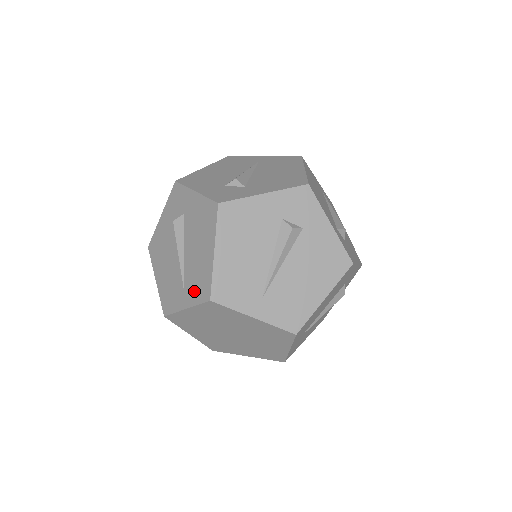
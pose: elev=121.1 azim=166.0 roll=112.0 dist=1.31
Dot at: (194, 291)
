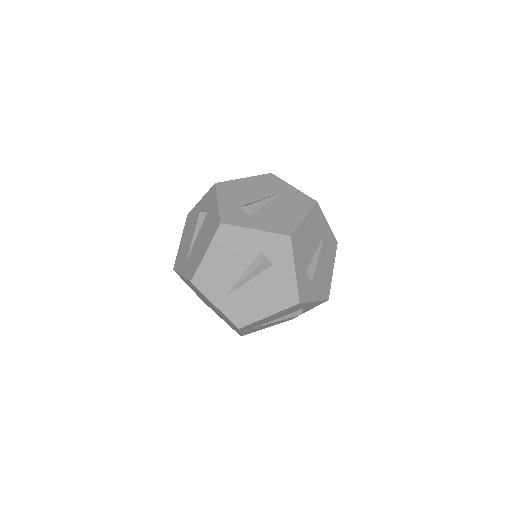
Dot at: (189, 268)
